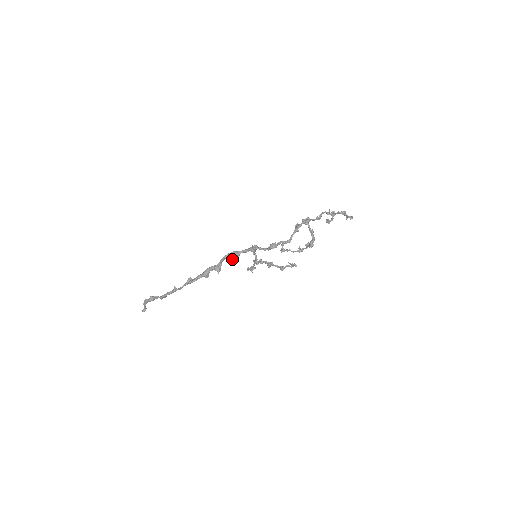
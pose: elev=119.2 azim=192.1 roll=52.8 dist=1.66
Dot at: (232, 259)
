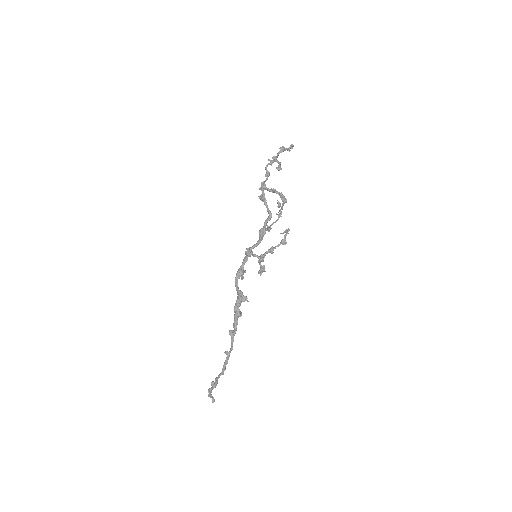
Dot at: occluded
